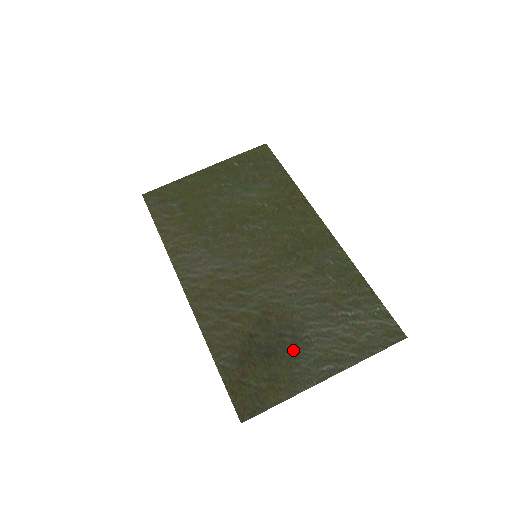
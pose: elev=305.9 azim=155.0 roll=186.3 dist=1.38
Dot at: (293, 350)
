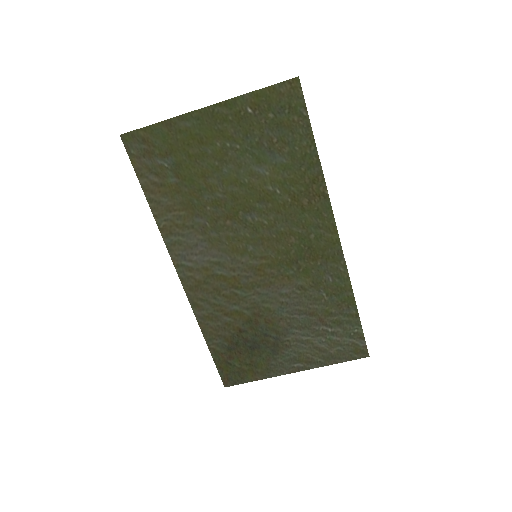
Dot at: (274, 348)
